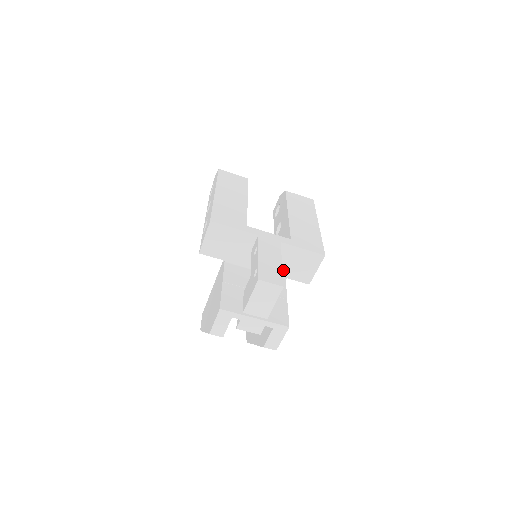
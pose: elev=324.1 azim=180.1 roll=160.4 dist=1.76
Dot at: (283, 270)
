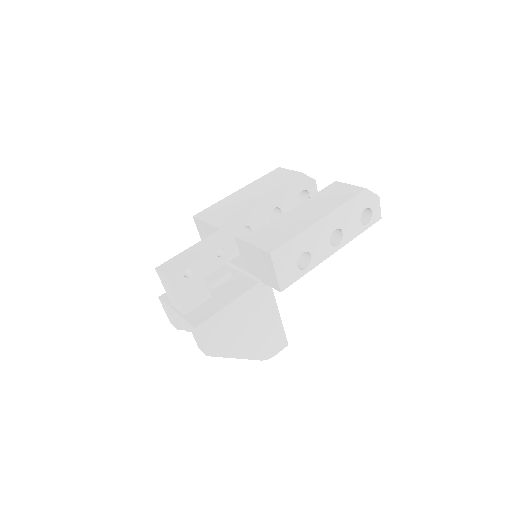
Dot at: (254, 271)
